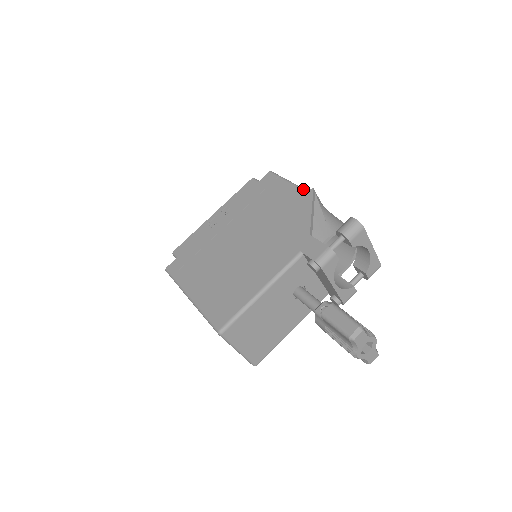
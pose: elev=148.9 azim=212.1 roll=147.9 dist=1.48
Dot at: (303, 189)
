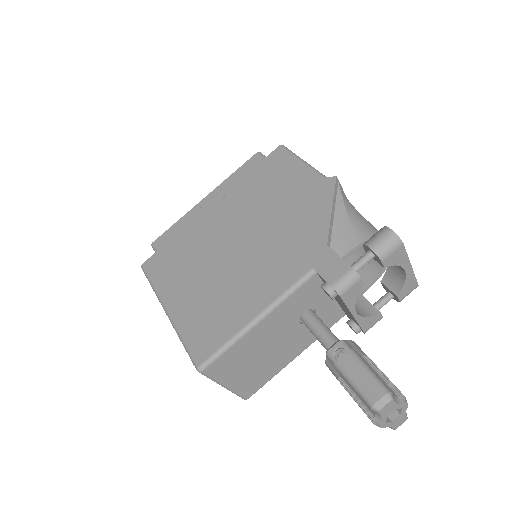
Dot at: (322, 176)
